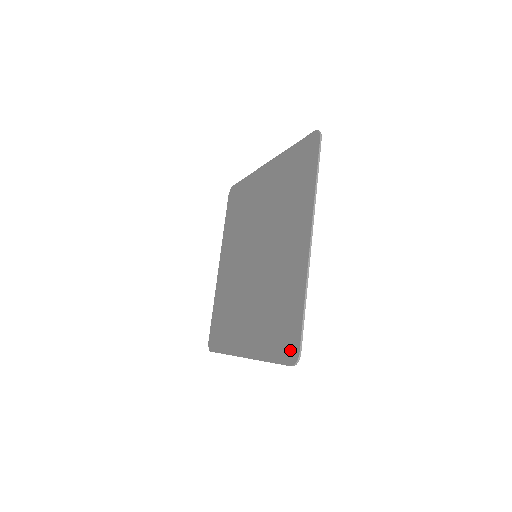
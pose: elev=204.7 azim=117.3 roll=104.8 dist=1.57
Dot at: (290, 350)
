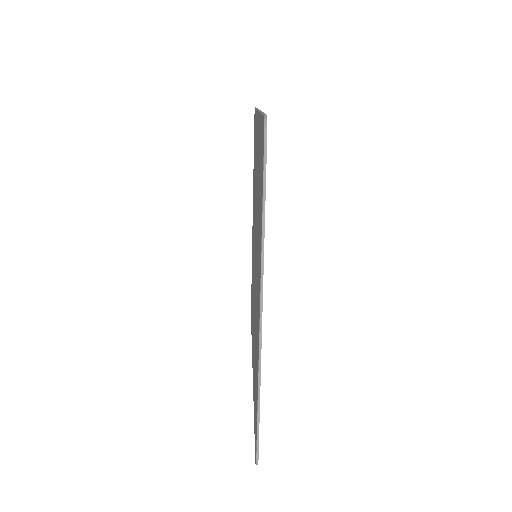
Dot at: (255, 440)
